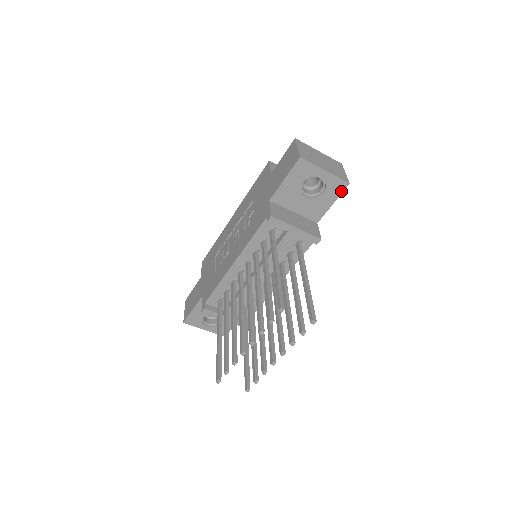
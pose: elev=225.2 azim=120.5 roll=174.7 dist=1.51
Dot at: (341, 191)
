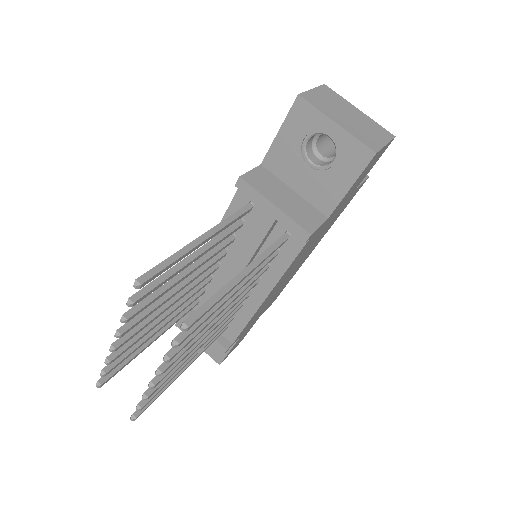
Dot at: (363, 166)
